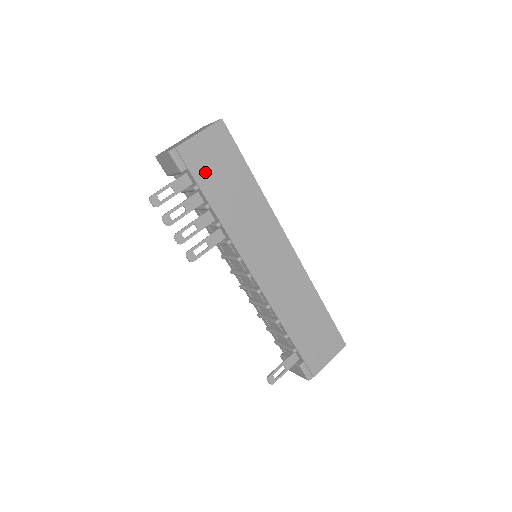
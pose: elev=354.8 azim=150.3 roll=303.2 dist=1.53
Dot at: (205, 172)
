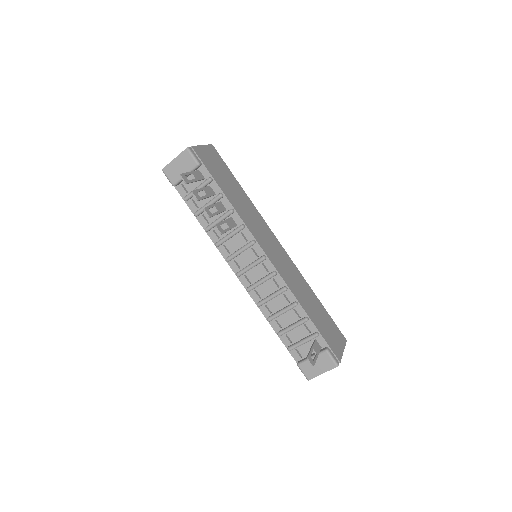
Dot at: (213, 170)
